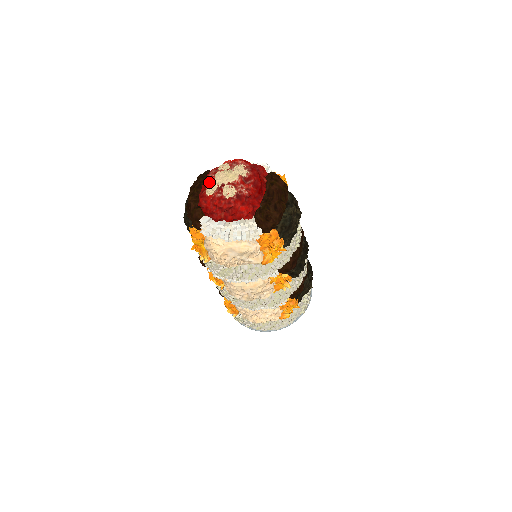
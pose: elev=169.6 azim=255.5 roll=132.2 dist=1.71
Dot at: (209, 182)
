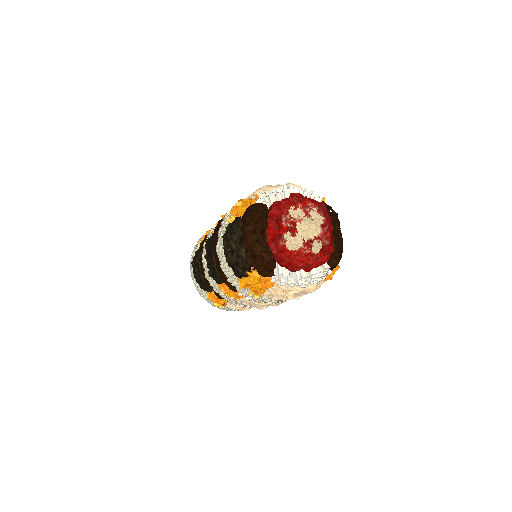
Dot at: (288, 234)
